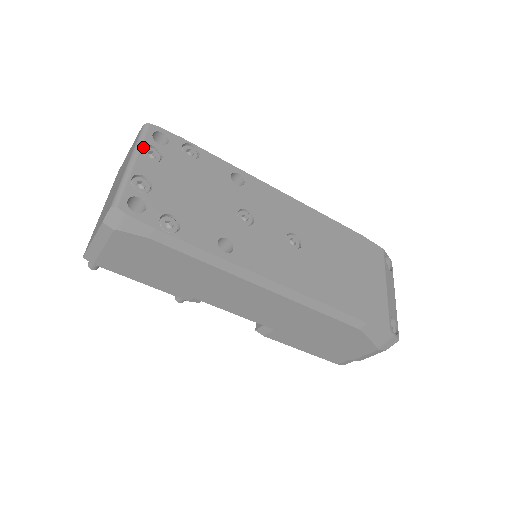
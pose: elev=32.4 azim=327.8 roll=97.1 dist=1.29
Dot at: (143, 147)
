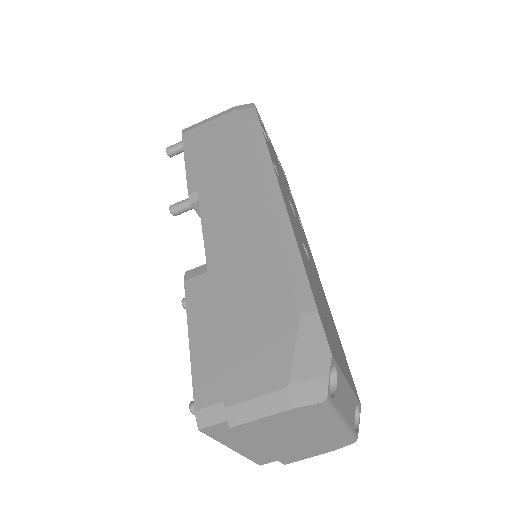
Dot at: occluded
